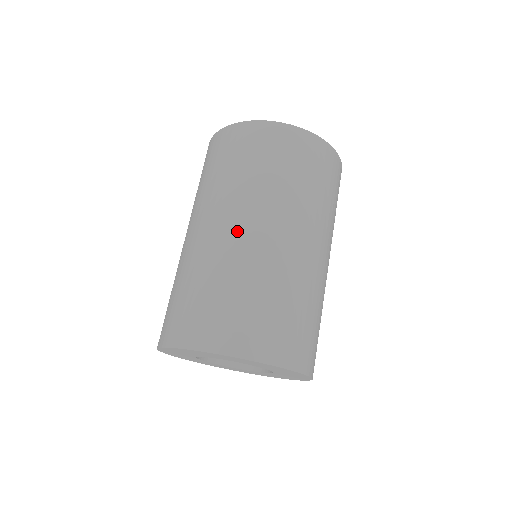
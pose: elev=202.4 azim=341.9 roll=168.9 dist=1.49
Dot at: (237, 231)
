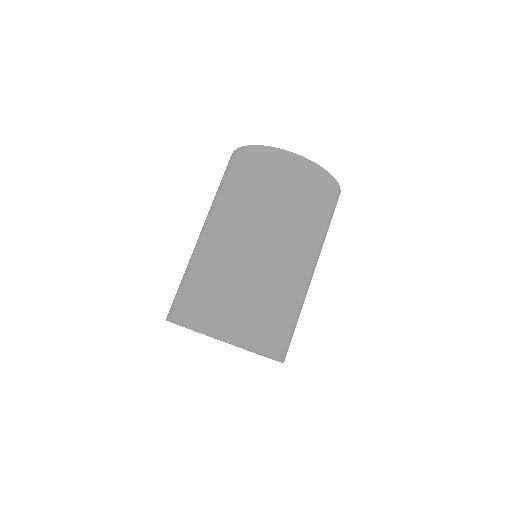
Dot at: (201, 235)
